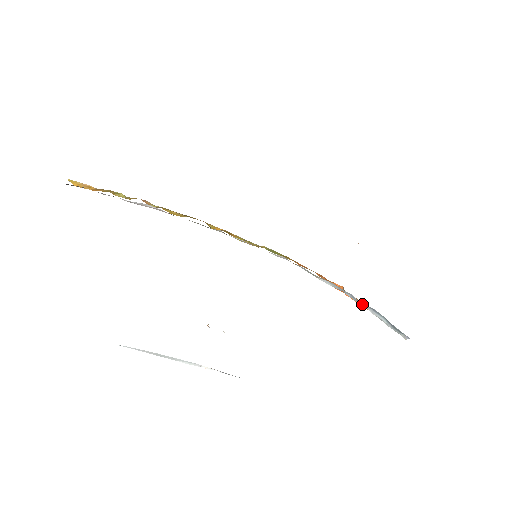
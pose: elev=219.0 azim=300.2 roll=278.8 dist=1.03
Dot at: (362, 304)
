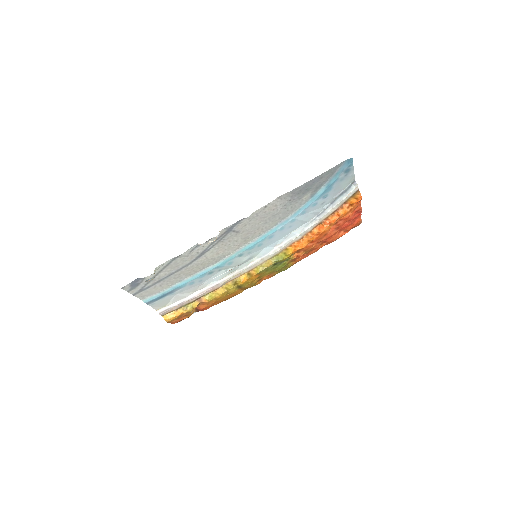
Dot at: (327, 210)
